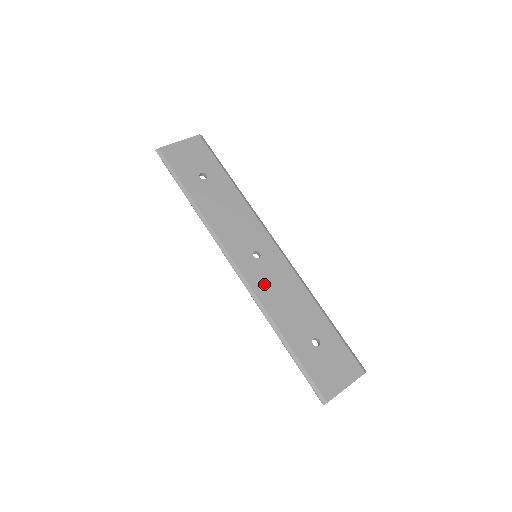
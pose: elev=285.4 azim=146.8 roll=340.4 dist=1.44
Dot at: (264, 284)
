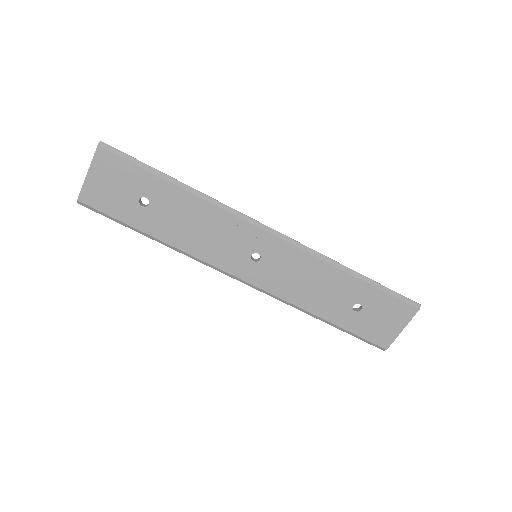
Dot at: (279, 283)
